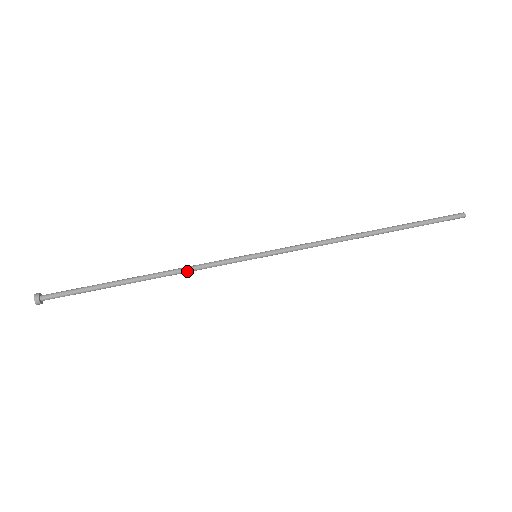
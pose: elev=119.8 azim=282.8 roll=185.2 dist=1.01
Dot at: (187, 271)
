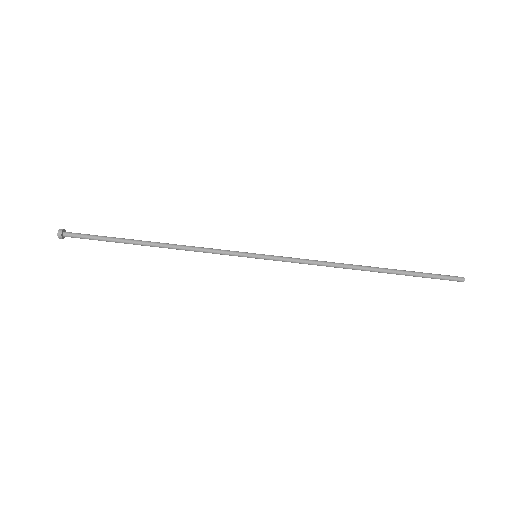
Dot at: occluded
